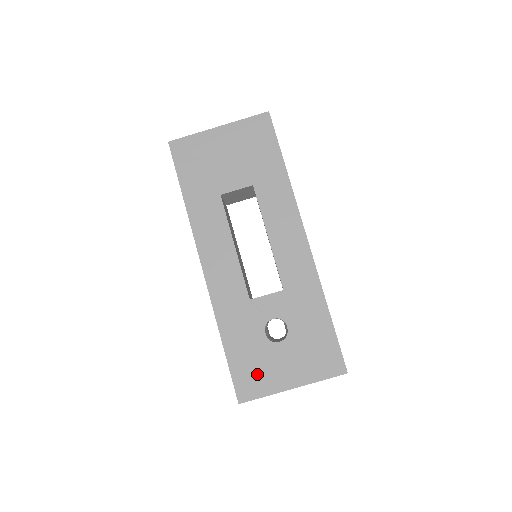
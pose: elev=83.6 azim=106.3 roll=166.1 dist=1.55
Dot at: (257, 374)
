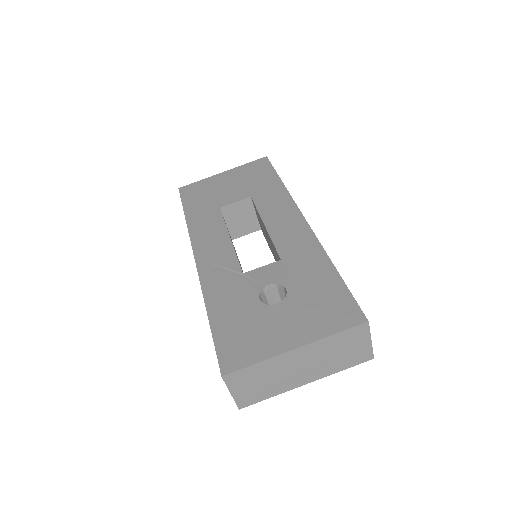
Dot at: (248, 339)
